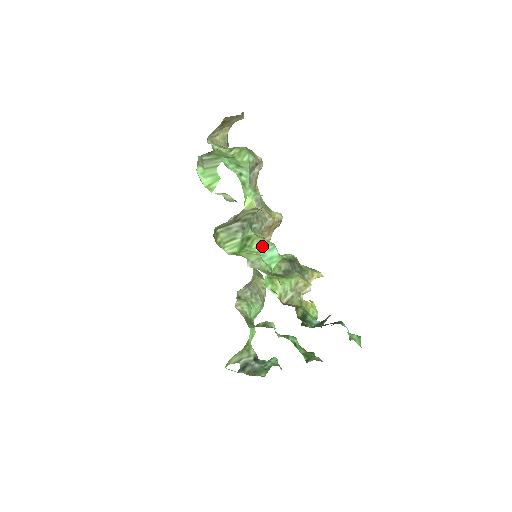
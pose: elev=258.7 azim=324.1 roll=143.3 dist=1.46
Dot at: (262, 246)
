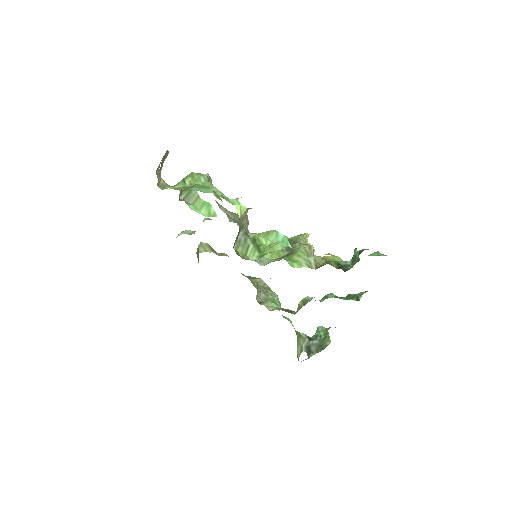
Dot at: (269, 237)
